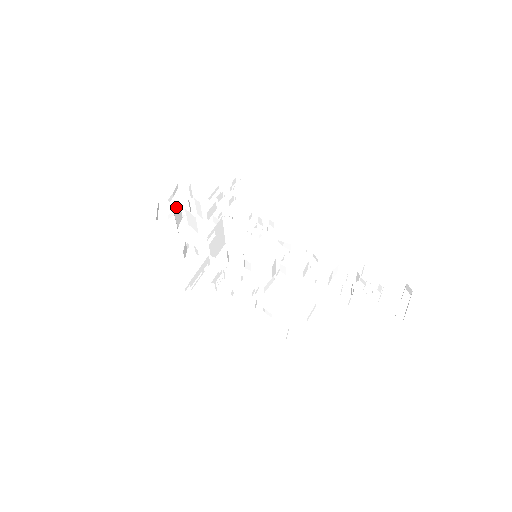
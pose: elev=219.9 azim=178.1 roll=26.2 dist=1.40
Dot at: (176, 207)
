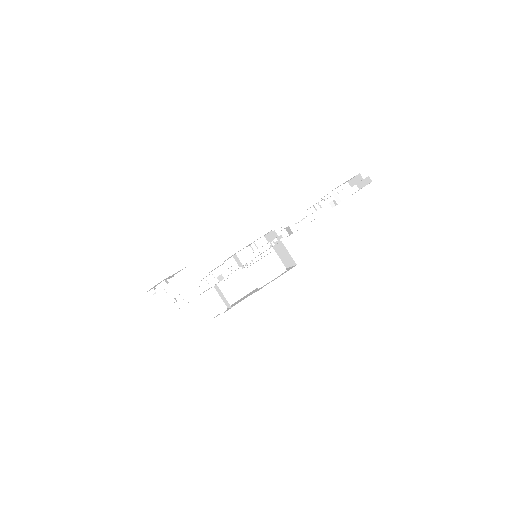
Dot at: occluded
